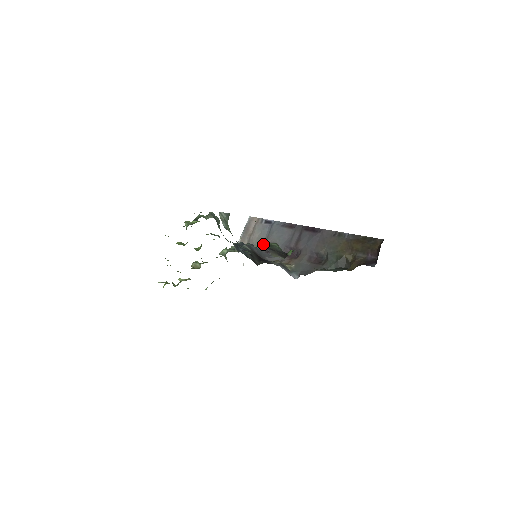
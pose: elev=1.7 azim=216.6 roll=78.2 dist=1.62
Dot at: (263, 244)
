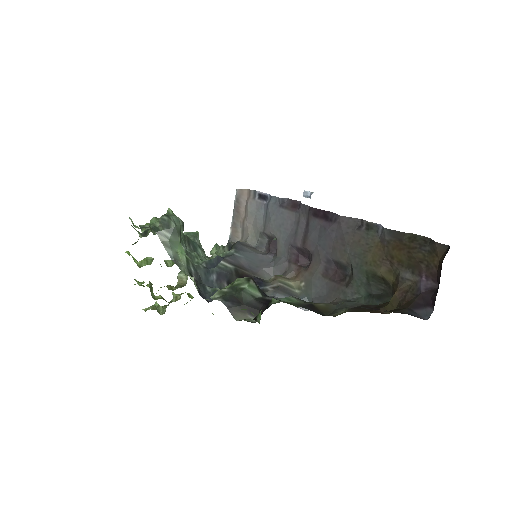
Dot at: (225, 288)
